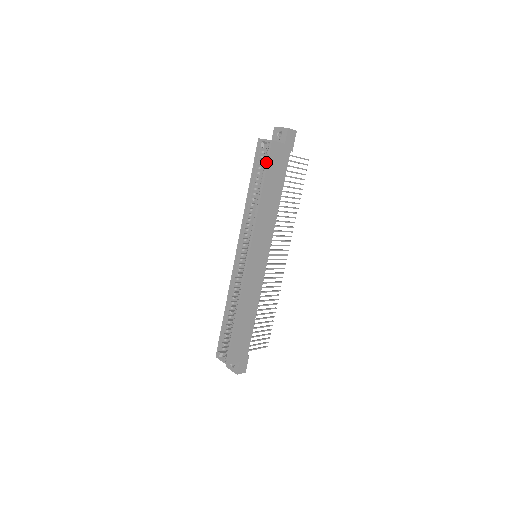
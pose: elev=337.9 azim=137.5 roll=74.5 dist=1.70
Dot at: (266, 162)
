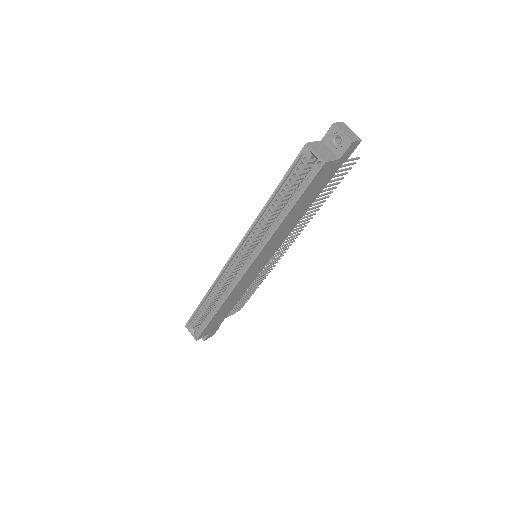
Dot at: (306, 184)
